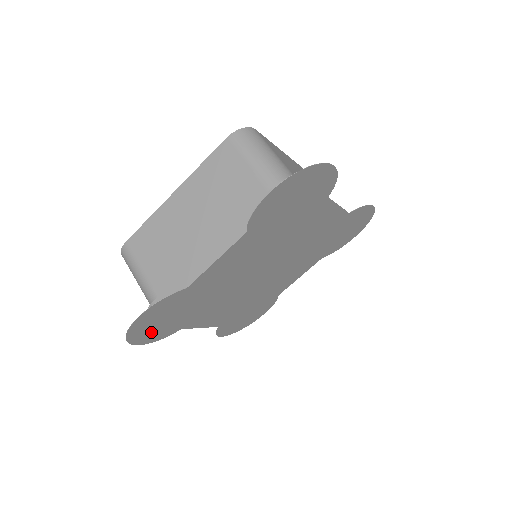
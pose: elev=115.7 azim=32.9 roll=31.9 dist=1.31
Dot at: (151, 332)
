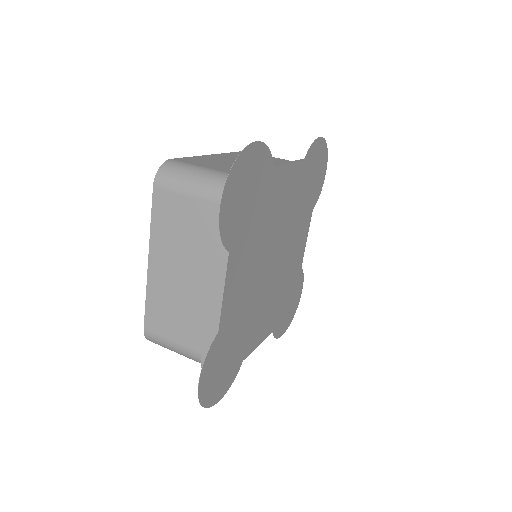
Dot at: (220, 385)
